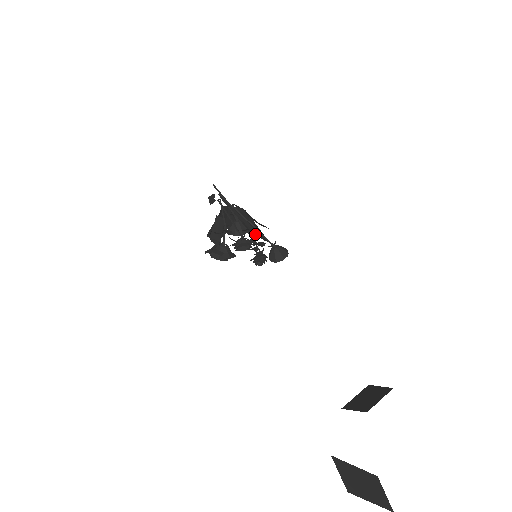
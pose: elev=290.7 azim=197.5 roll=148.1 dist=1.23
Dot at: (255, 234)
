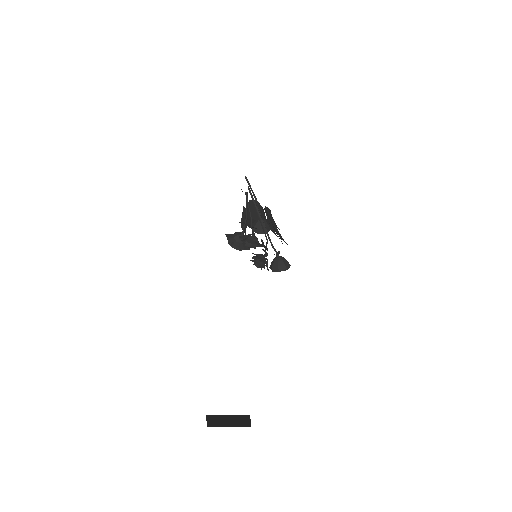
Dot at: occluded
